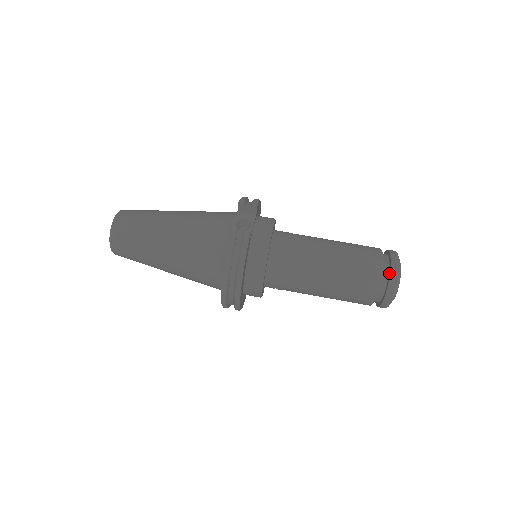
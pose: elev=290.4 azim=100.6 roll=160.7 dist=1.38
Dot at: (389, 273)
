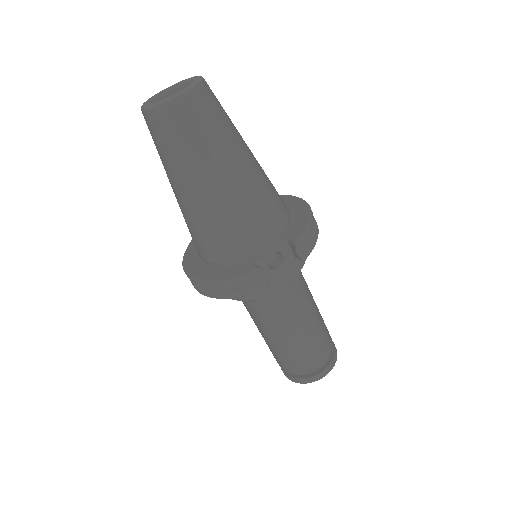
Dot at: (311, 375)
